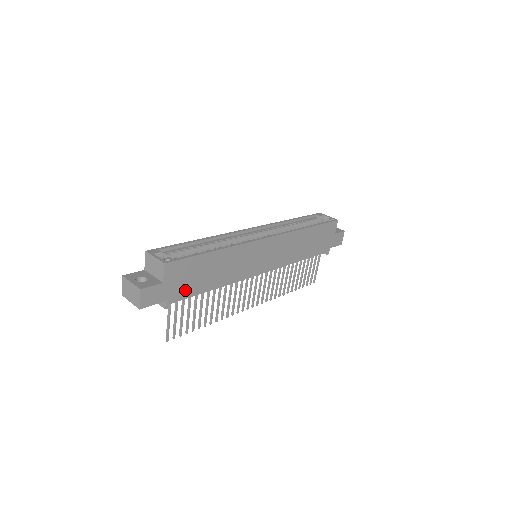
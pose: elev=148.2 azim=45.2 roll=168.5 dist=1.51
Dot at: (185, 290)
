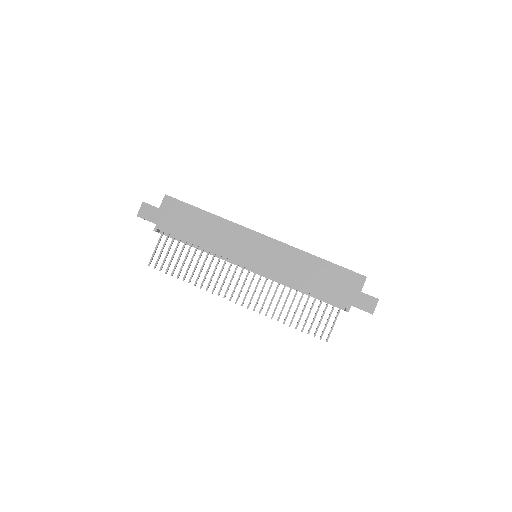
Dot at: (173, 227)
